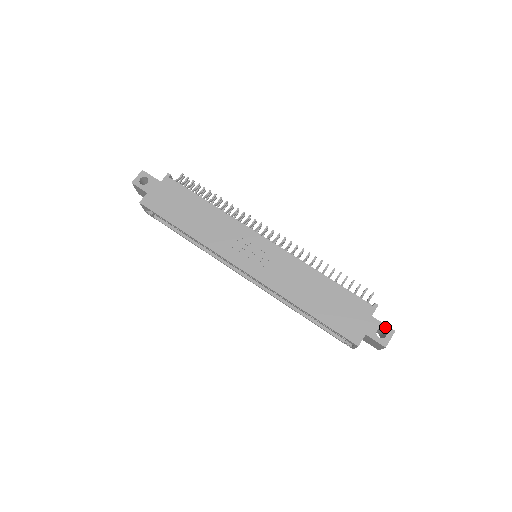
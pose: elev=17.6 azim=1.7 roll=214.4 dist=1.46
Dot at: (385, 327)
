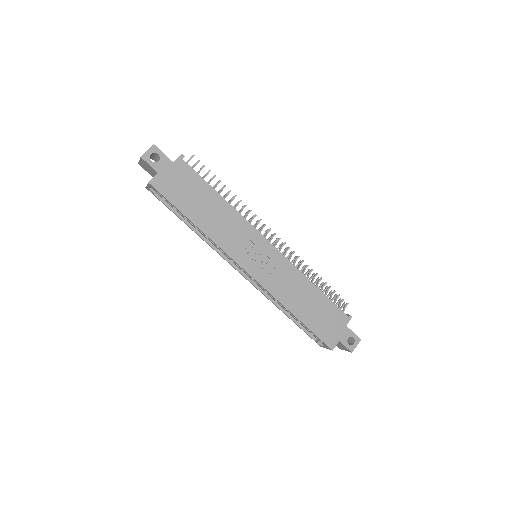
Dot at: (354, 336)
